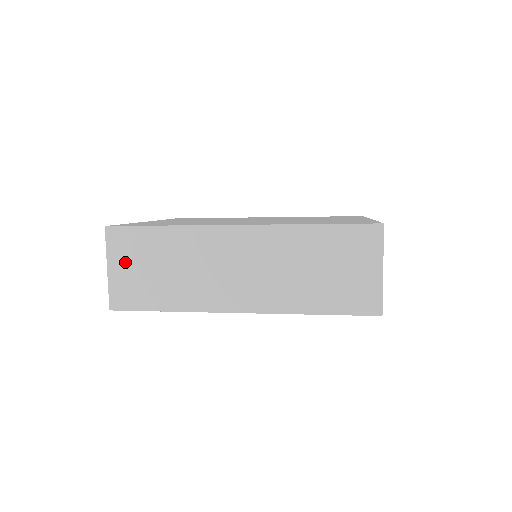
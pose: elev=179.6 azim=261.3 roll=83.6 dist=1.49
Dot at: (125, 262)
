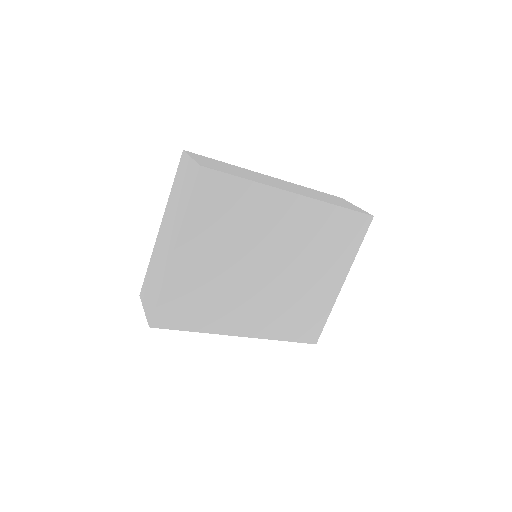
Dot at: (204, 160)
